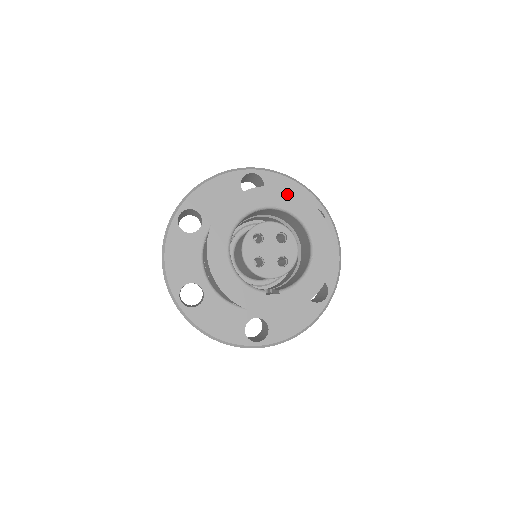
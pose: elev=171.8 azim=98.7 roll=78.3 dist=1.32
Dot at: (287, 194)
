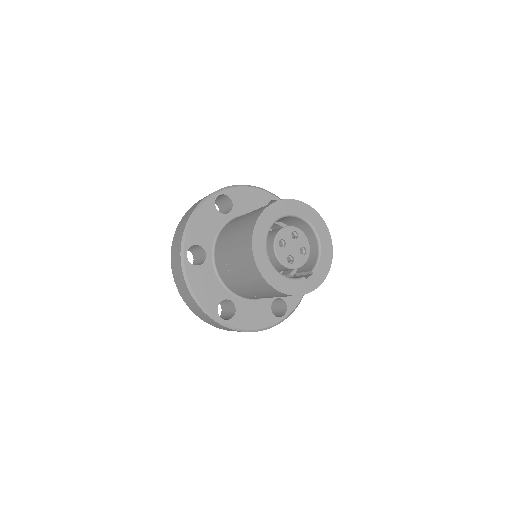
Dot at: (285, 203)
